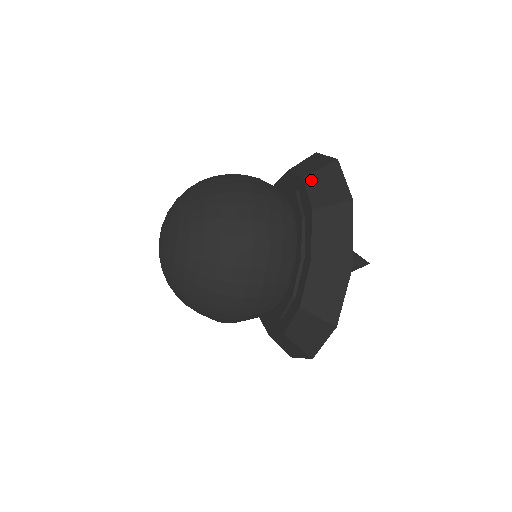
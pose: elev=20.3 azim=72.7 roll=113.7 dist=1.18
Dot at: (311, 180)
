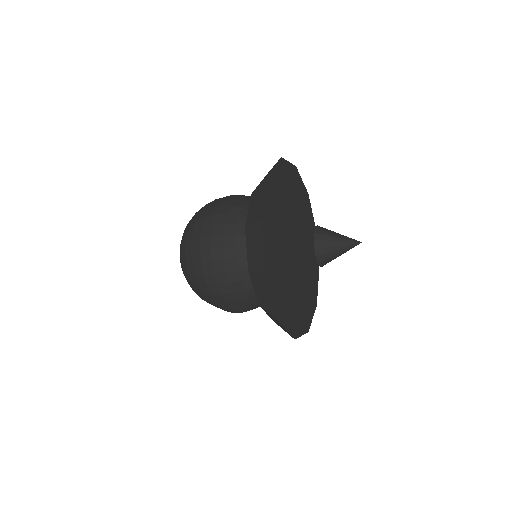
Dot at: occluded
